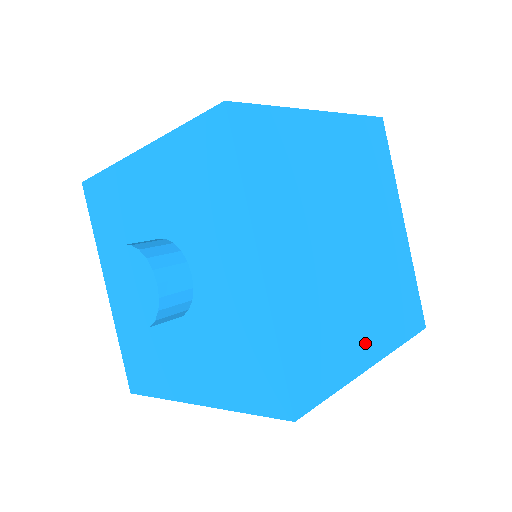
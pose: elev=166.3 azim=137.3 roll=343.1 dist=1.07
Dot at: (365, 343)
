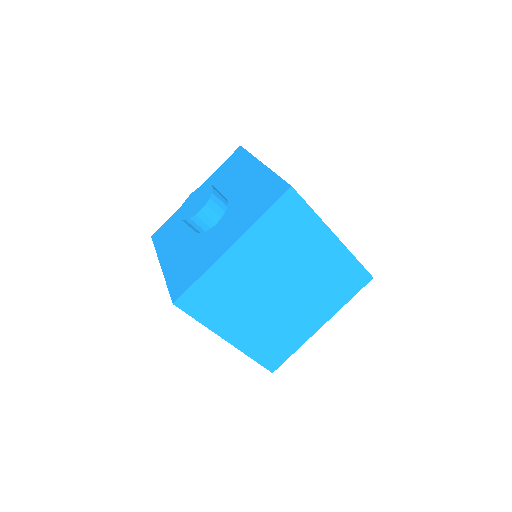
Dot at: occluded
